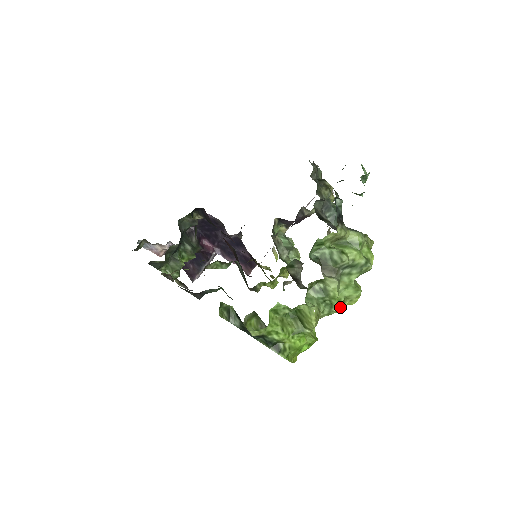
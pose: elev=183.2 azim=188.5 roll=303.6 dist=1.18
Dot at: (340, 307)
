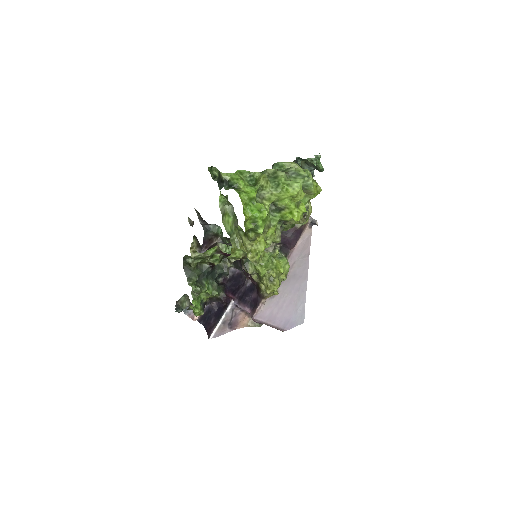
Dot at: (284, 186)
